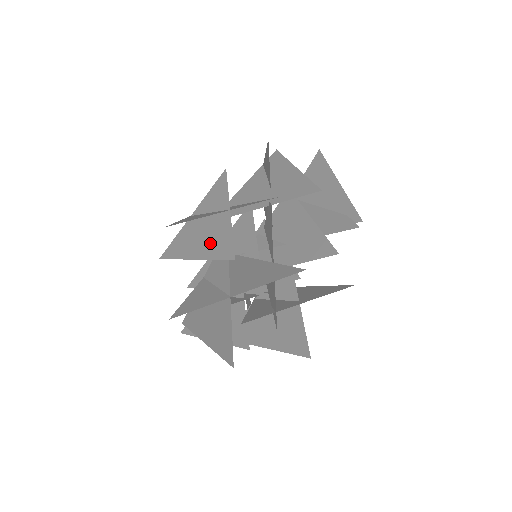
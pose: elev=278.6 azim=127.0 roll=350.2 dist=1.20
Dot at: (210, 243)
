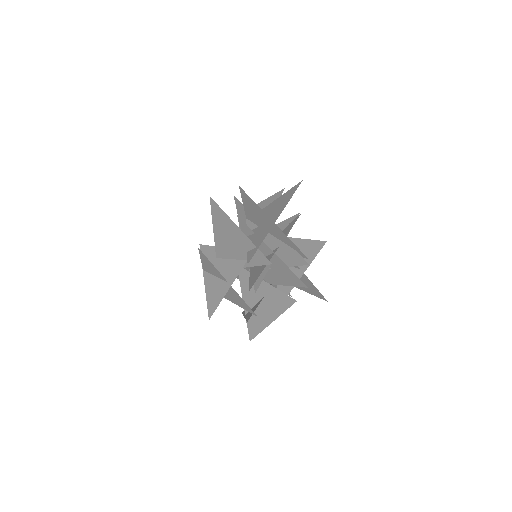
Dot at: (233, 298)
